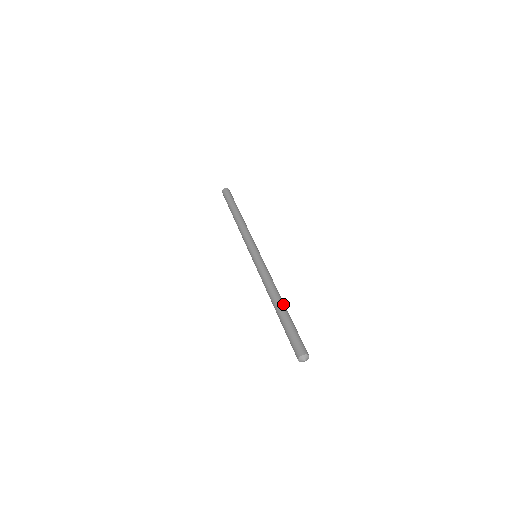
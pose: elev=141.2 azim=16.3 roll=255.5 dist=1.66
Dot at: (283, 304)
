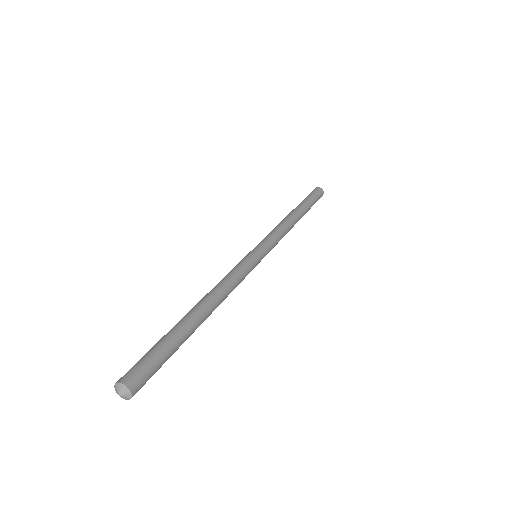
Dot at: (200, 314)
